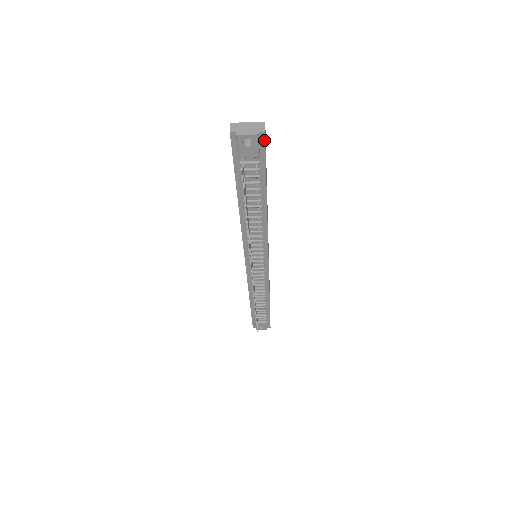
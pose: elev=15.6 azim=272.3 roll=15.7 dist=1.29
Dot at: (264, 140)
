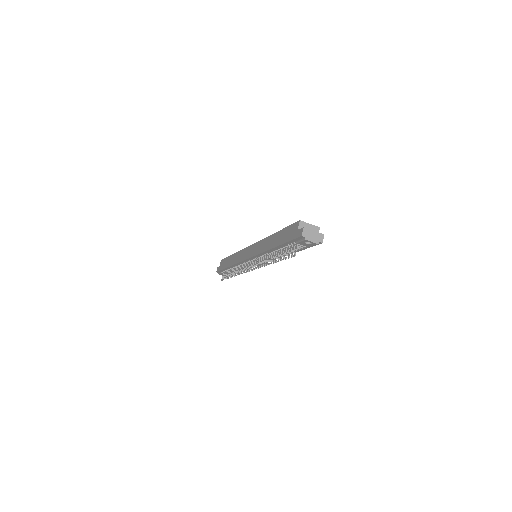
Dot at: (318, 244)
